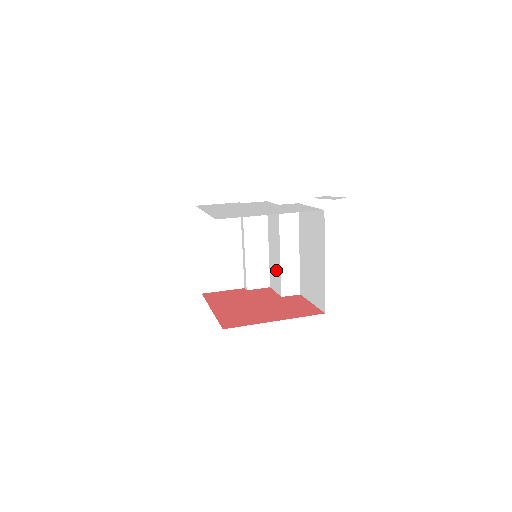
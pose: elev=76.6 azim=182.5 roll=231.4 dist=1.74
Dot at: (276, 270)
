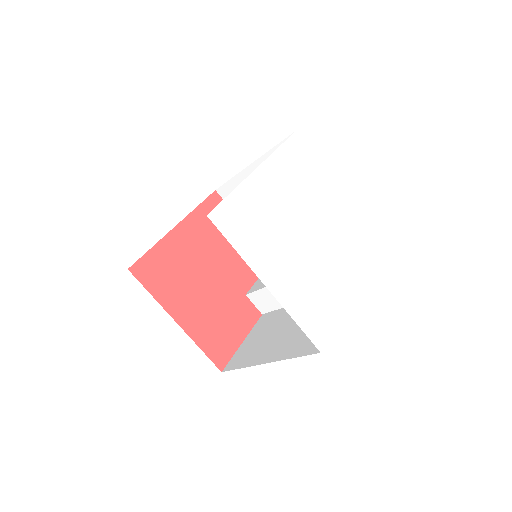
Dot at: occluded
